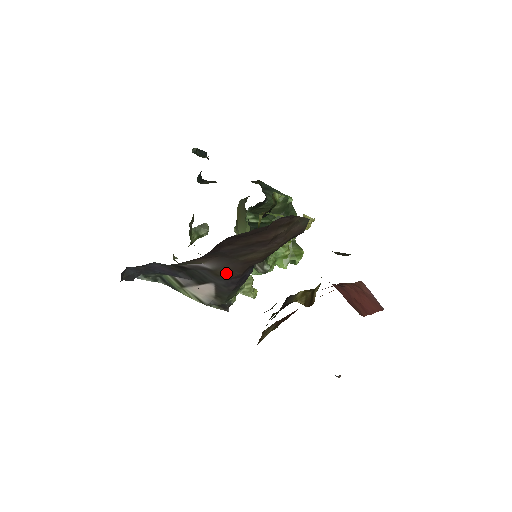
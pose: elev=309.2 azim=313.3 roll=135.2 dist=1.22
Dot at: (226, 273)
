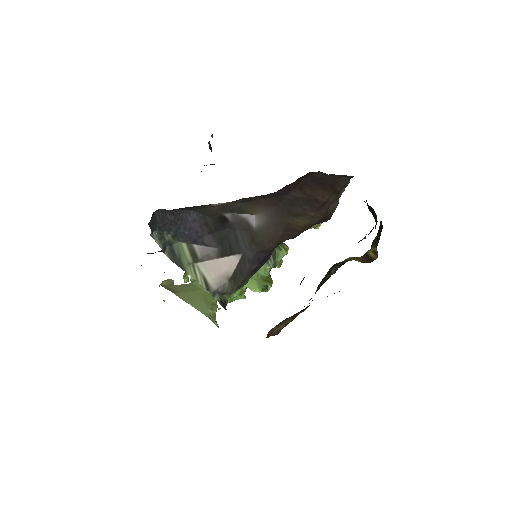
Dot at: (262, 241)
